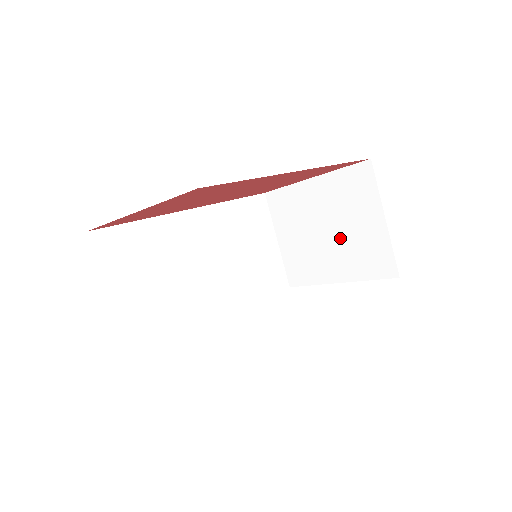
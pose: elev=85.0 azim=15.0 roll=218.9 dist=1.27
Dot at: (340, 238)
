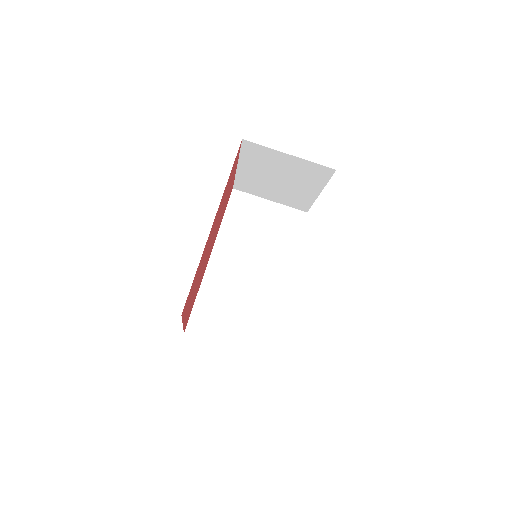
Dot at: (288, 178)
